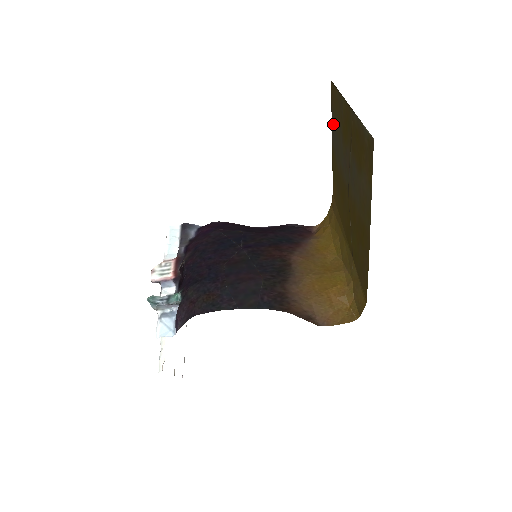
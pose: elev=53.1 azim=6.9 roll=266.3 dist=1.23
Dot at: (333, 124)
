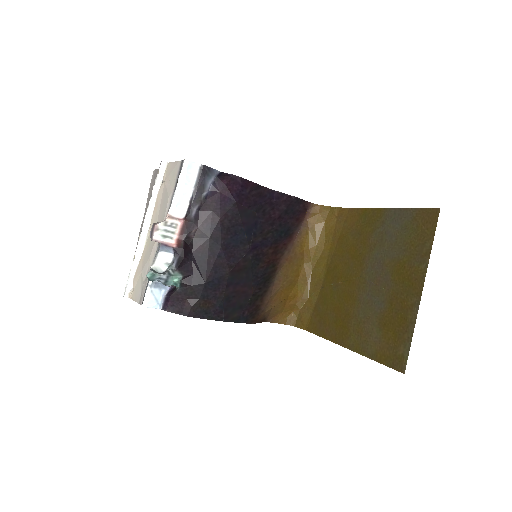
Dot at: (403, 217)
